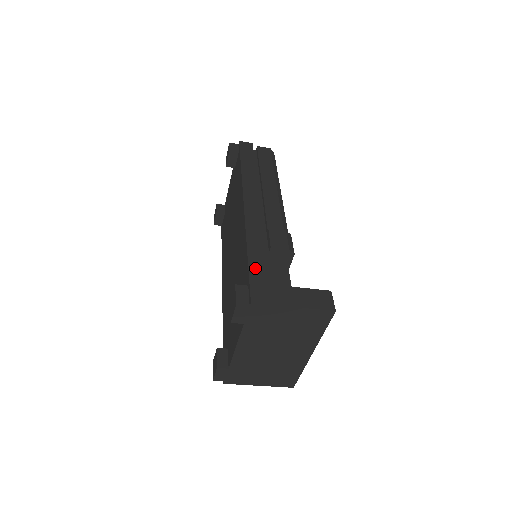
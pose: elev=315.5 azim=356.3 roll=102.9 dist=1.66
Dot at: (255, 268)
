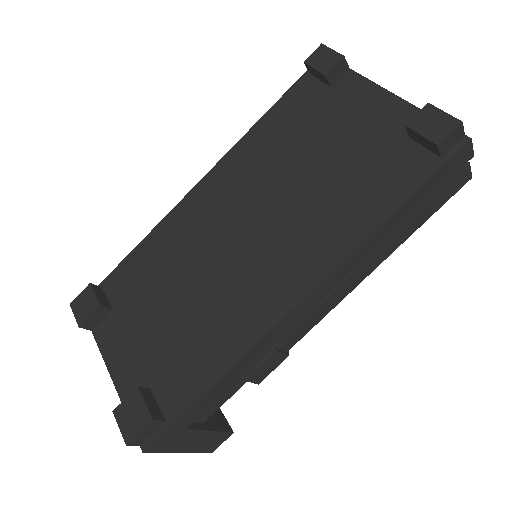
Dot at: (196, 409)
